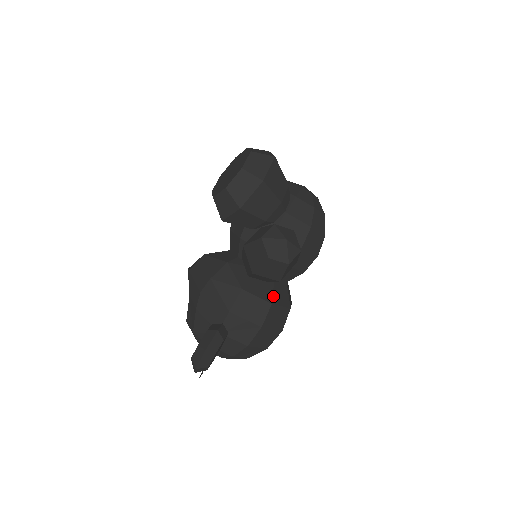
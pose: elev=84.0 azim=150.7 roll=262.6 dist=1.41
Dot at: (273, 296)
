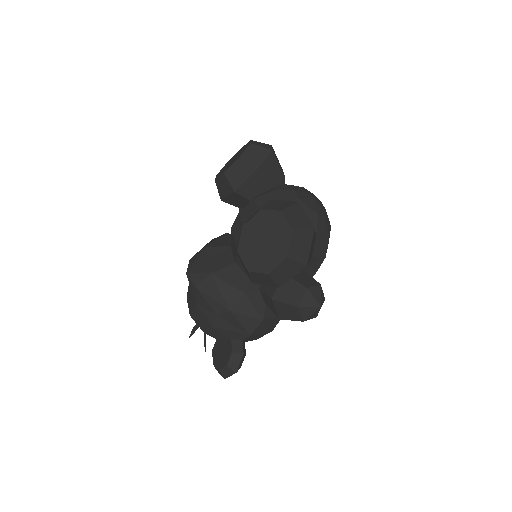
Dot at: occluded
